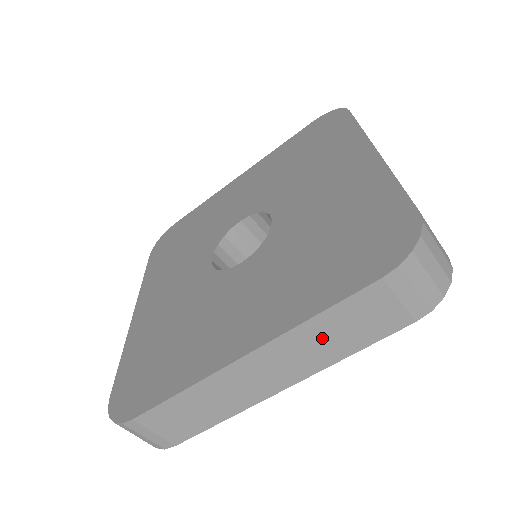
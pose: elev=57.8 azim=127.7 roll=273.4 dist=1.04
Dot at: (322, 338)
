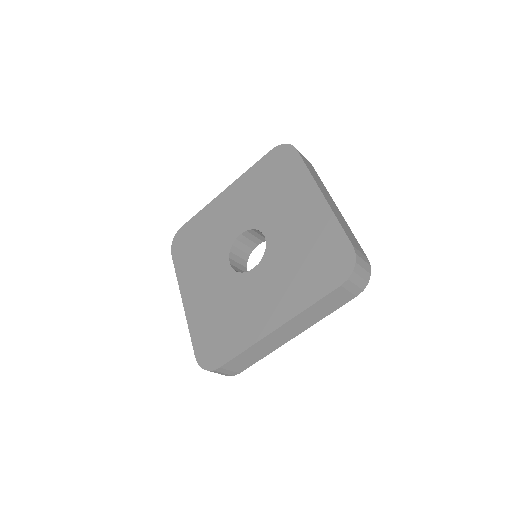
Dot at: (314, 313)
